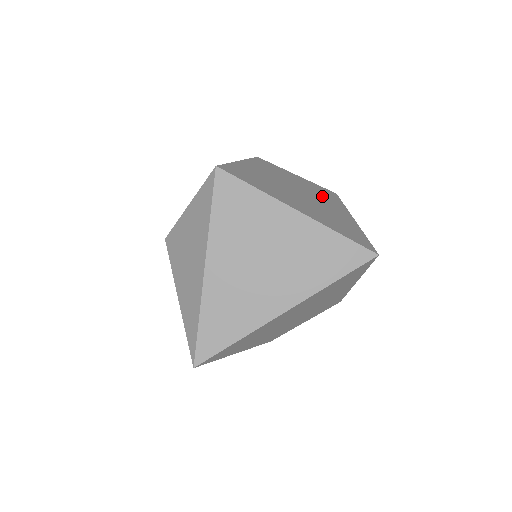
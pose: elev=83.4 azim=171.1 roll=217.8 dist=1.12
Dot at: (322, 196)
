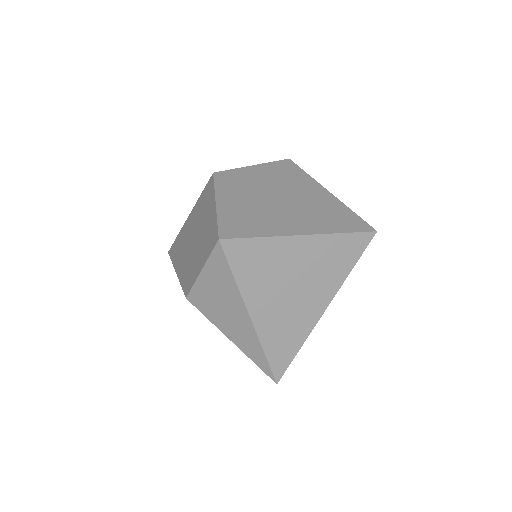
Dot at: (289, 181)
